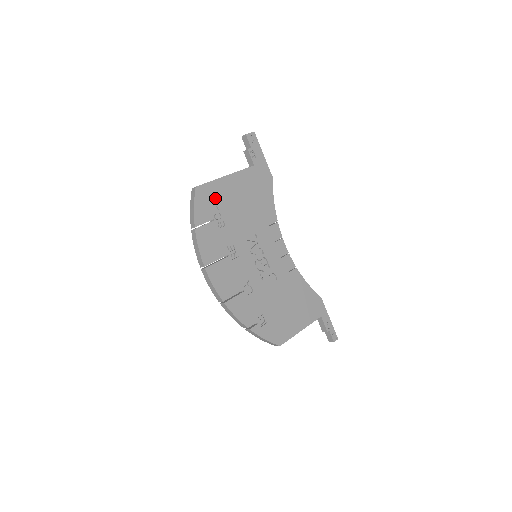
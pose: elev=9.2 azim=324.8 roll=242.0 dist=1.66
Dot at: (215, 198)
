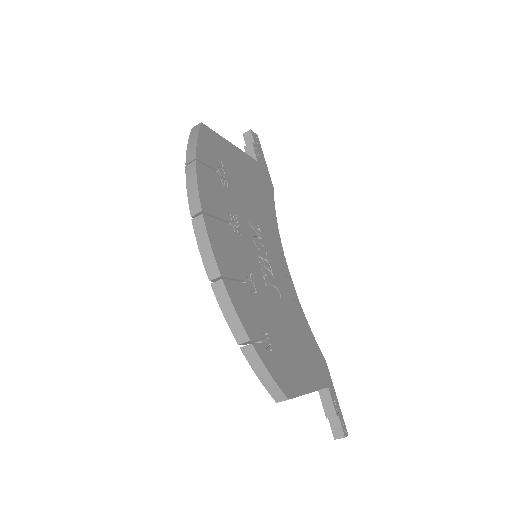
Dot at: (220, 152)
